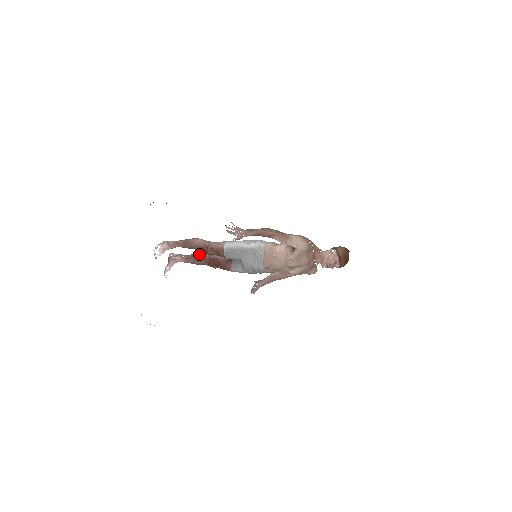
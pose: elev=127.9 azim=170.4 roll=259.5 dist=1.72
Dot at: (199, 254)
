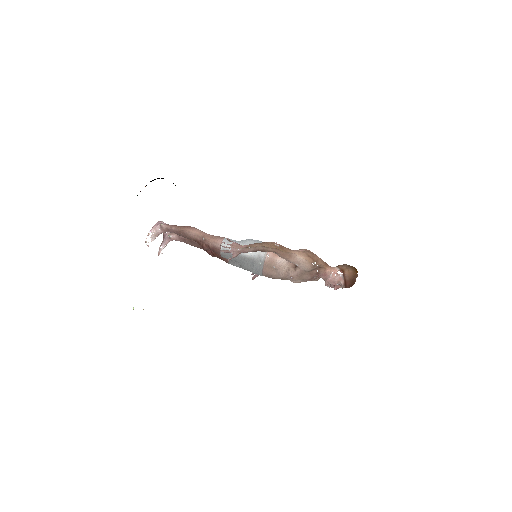
Dot at: occluded
